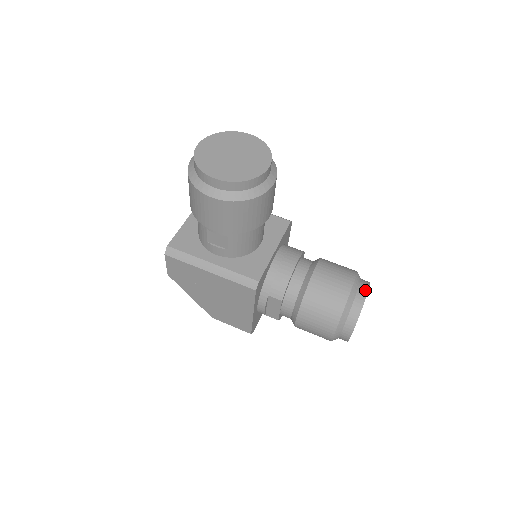
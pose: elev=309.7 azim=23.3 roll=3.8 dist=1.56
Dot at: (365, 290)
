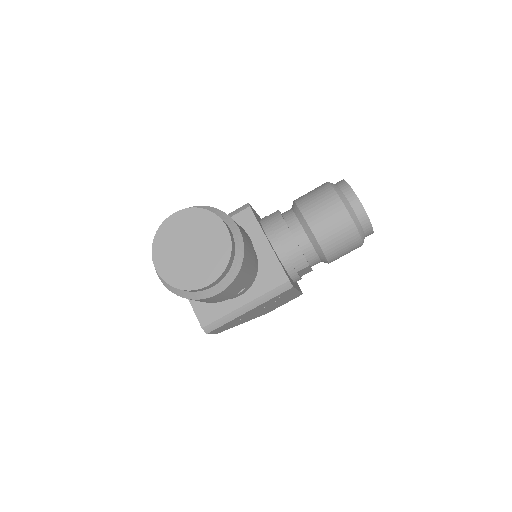
Dot at: (353, 196)
